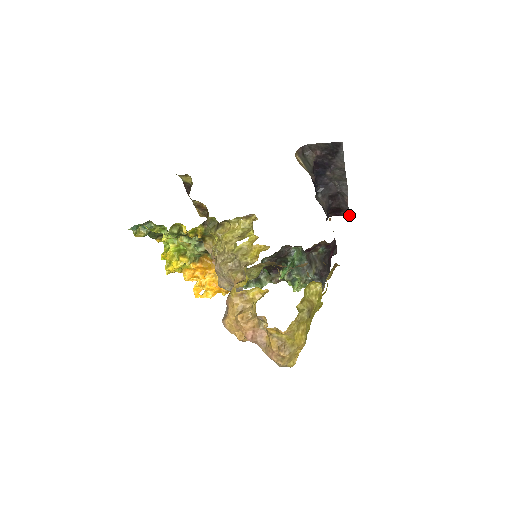
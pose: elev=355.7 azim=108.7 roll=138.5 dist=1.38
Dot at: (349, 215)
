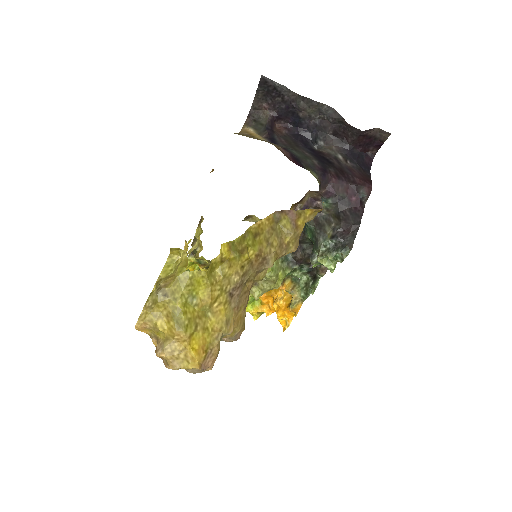
Dot at: (388, 134)
